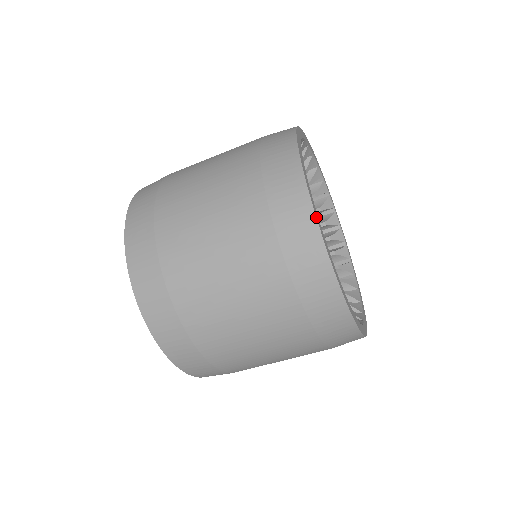
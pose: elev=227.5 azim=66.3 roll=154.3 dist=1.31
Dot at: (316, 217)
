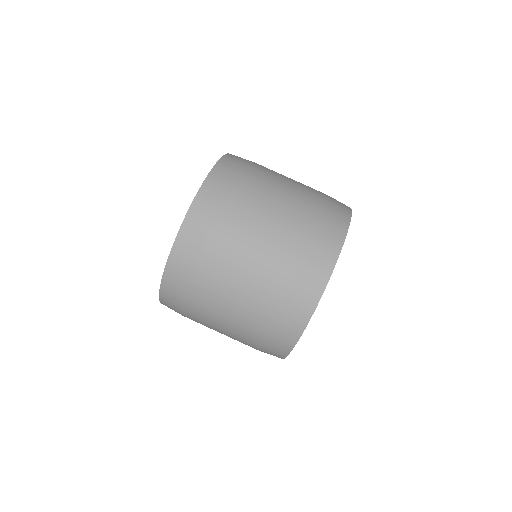
Dot at: occluded
